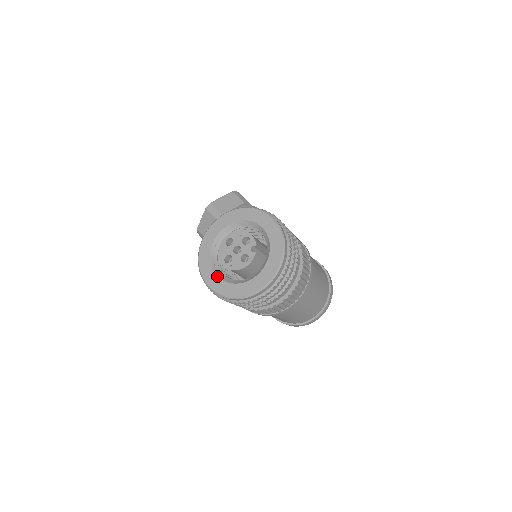
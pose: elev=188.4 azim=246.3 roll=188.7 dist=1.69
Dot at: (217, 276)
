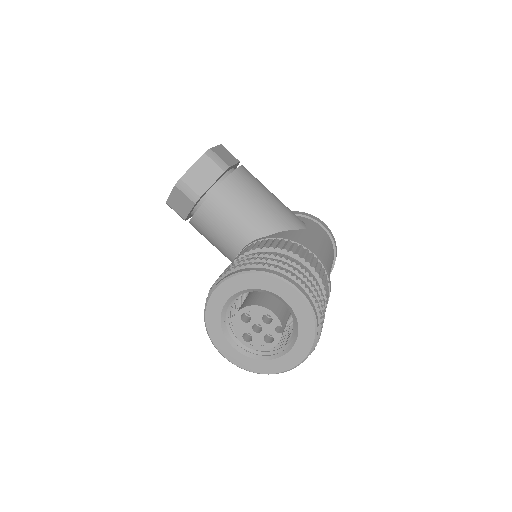
Dot at: (235, 350)
